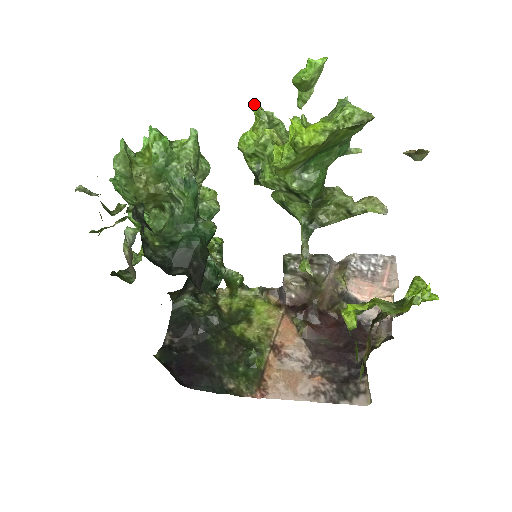
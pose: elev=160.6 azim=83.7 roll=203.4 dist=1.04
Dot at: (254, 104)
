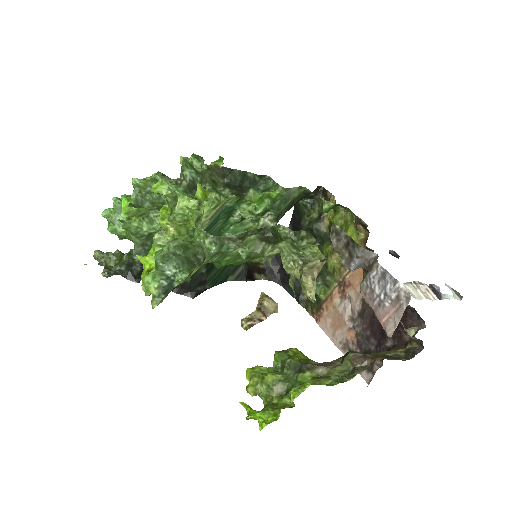
Dot at: (152, 187)
